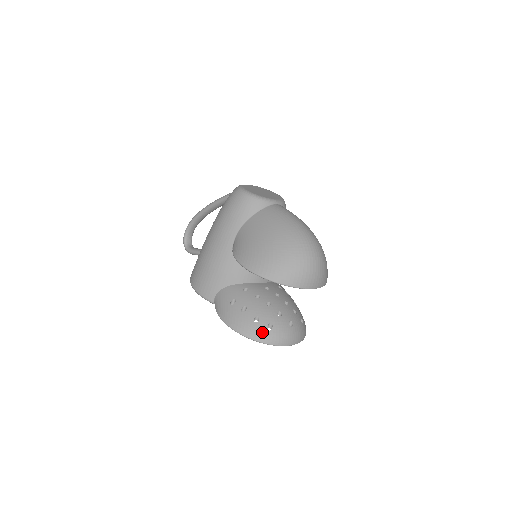
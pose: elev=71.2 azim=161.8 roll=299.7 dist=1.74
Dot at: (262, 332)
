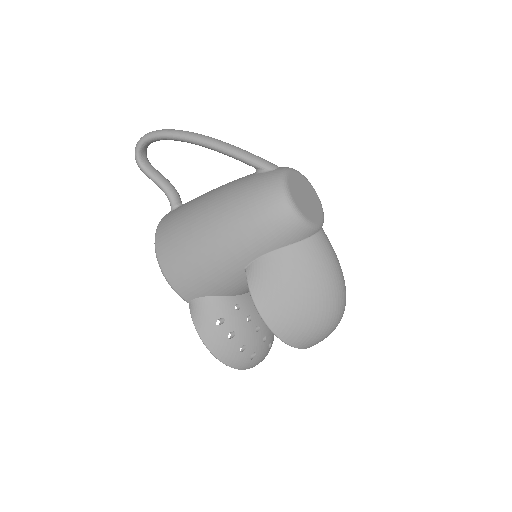
Dot at: (244, 362)
